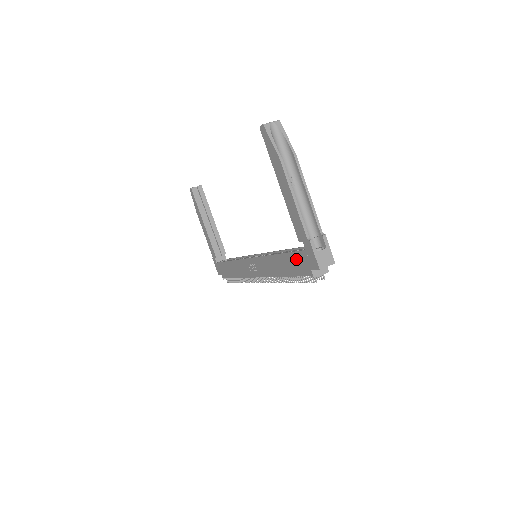
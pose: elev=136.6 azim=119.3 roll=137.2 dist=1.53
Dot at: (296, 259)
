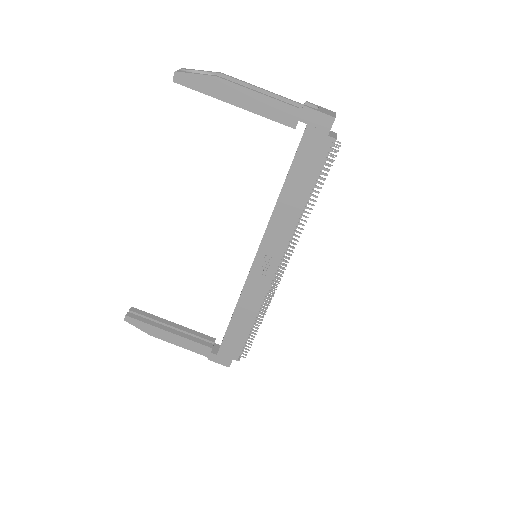
Dot at: (305, 154)
